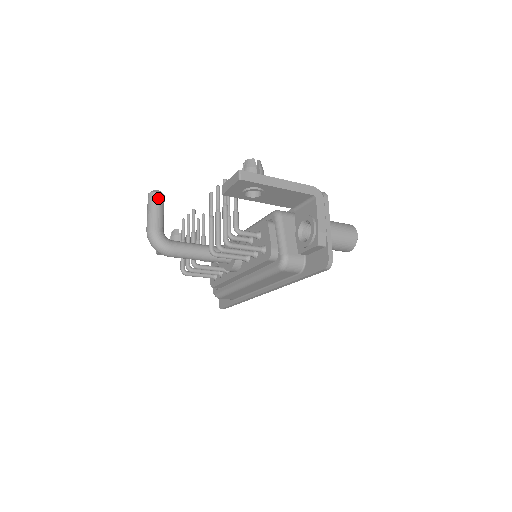
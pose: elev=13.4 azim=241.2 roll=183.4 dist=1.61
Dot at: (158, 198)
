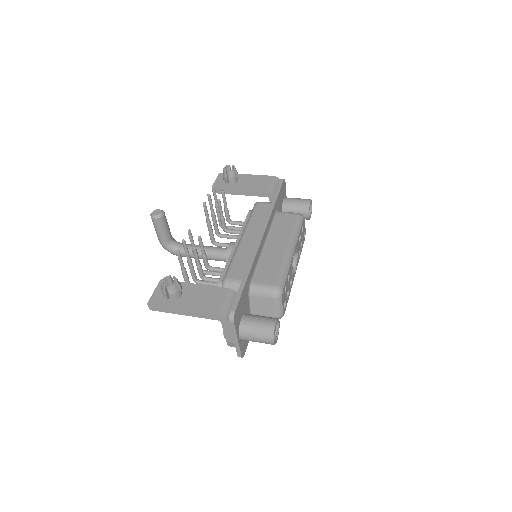
Dot at: (156, 223)
